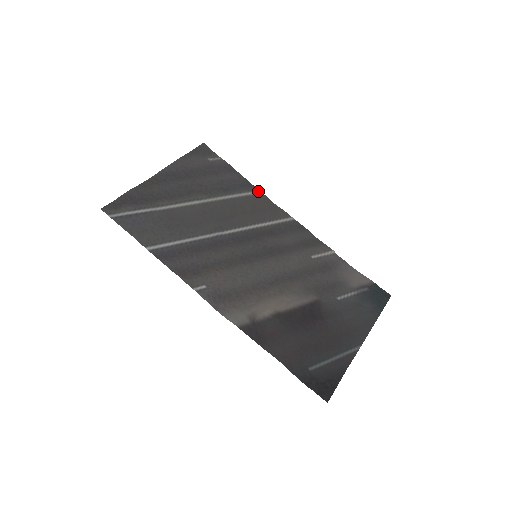
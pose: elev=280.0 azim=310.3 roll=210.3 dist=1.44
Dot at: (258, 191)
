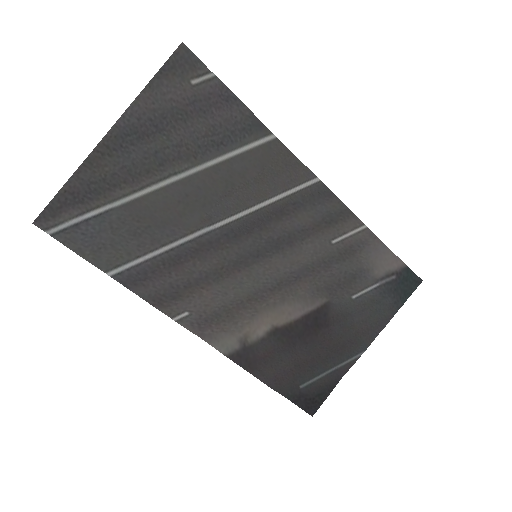
Dot at: (271, 135)
